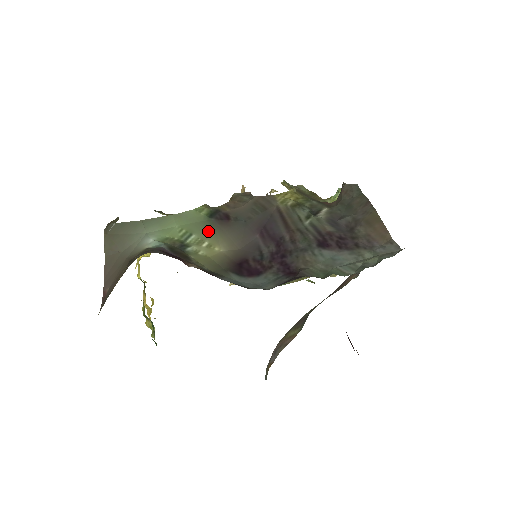
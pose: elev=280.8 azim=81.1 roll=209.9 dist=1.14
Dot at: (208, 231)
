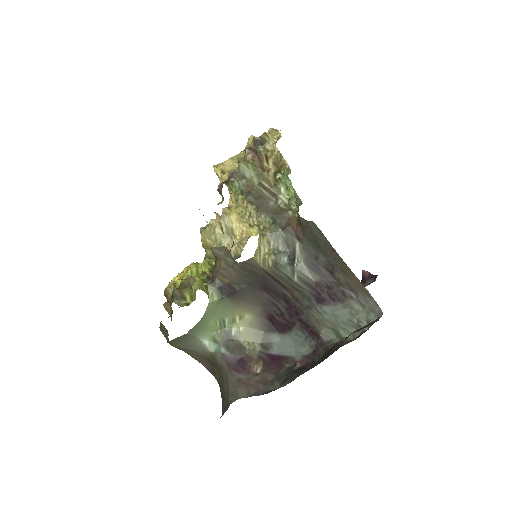
Dot at: (230, 308)
